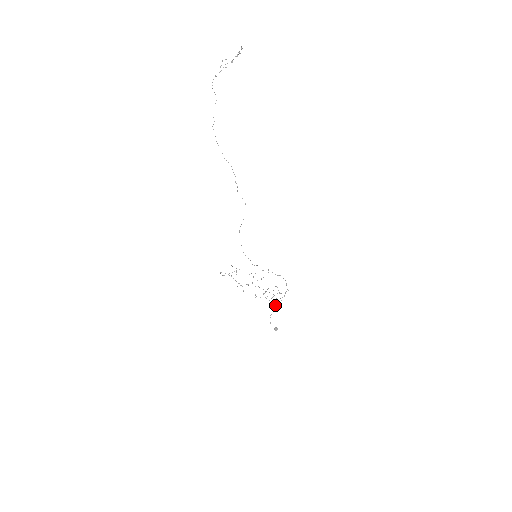
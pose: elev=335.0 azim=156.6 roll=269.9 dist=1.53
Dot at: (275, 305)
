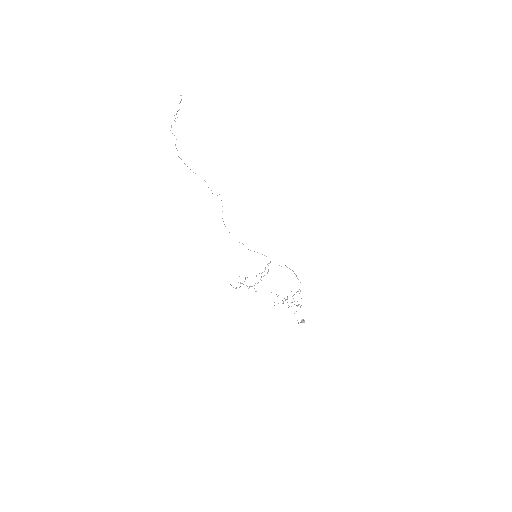
Dot at: occluded
